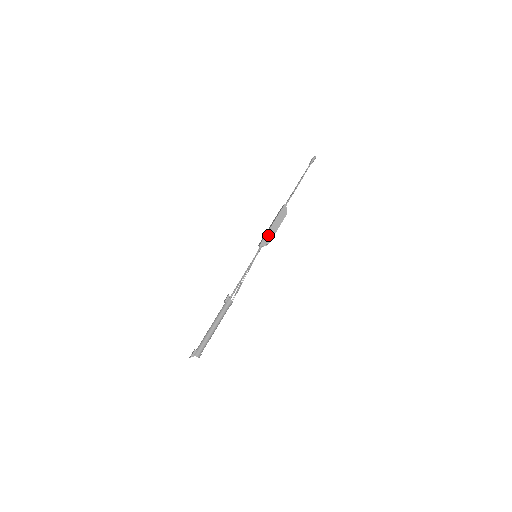
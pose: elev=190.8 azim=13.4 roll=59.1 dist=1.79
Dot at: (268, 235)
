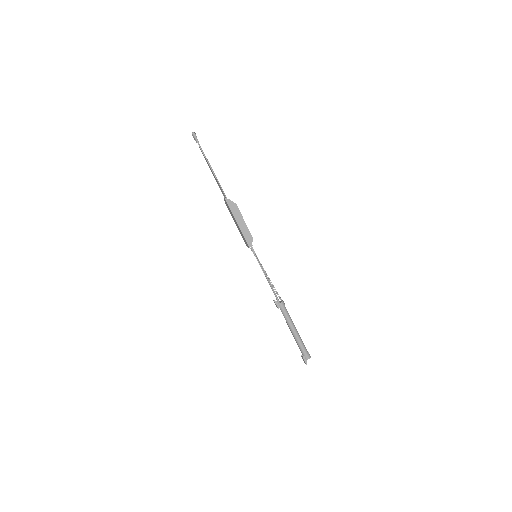
Dot at: (245, 235)
